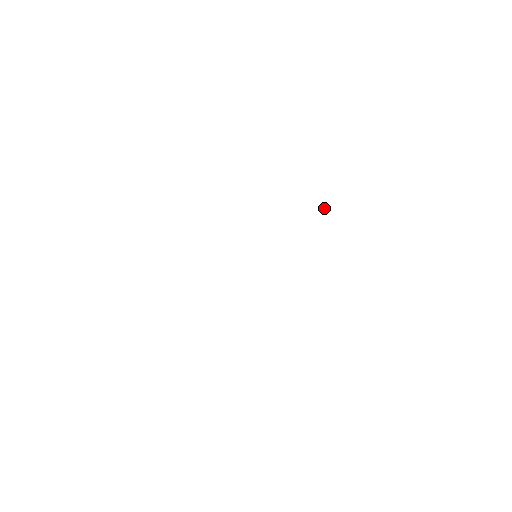
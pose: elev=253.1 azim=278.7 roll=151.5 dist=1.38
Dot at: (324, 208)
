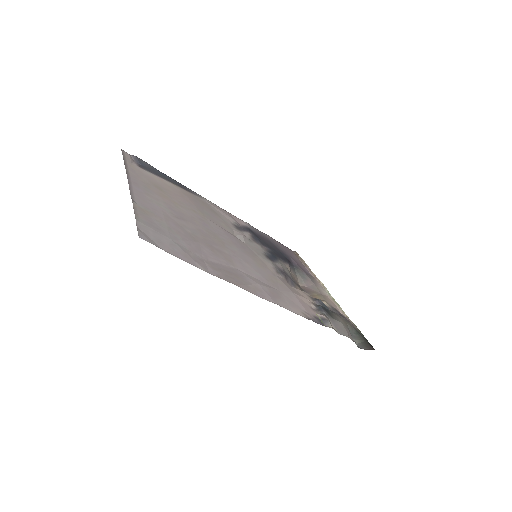
Dot at: (321, 320)
